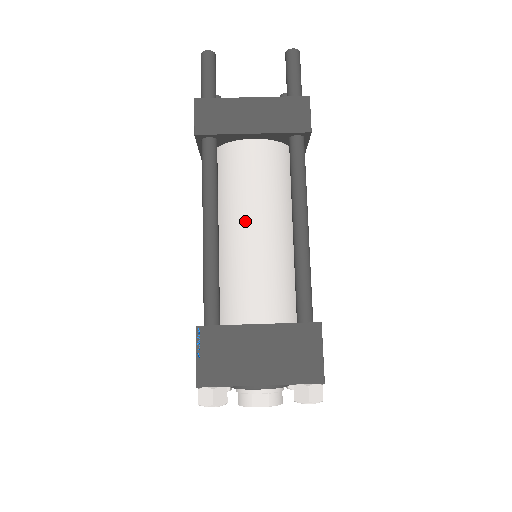
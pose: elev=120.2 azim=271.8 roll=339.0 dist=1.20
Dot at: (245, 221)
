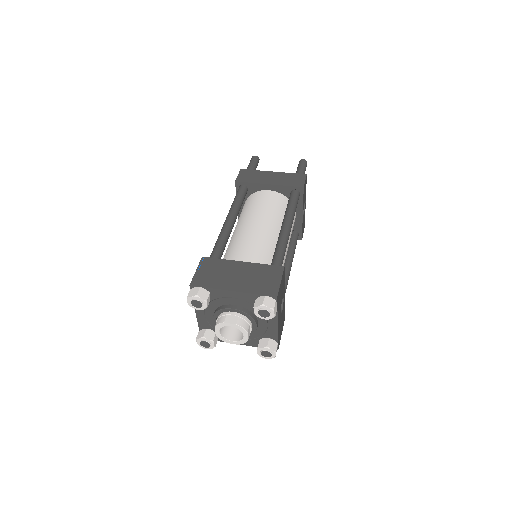
Dot at: (252, 222)
